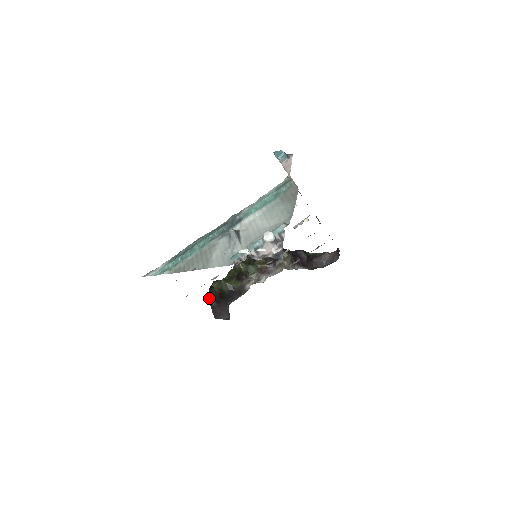
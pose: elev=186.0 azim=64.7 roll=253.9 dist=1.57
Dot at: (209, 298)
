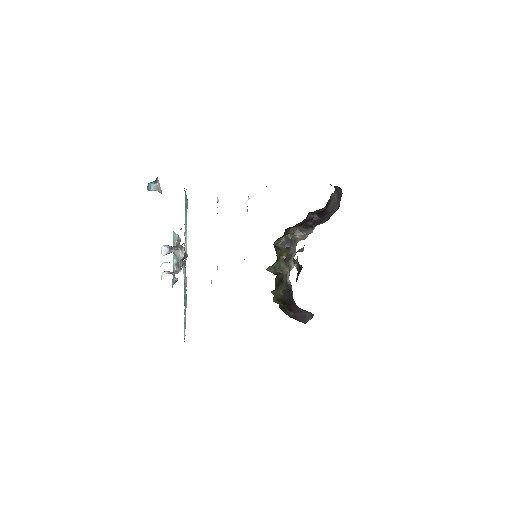
Dot at: occluded
